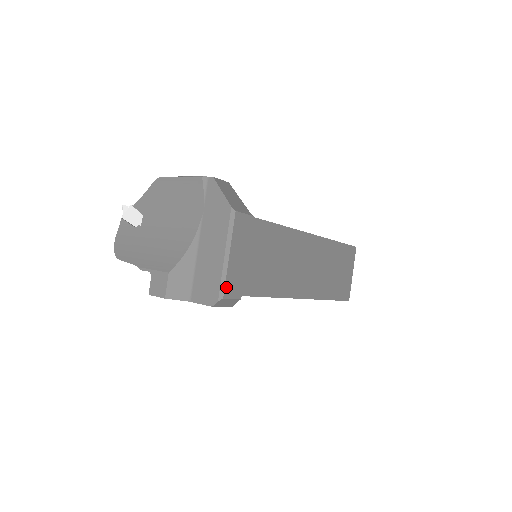
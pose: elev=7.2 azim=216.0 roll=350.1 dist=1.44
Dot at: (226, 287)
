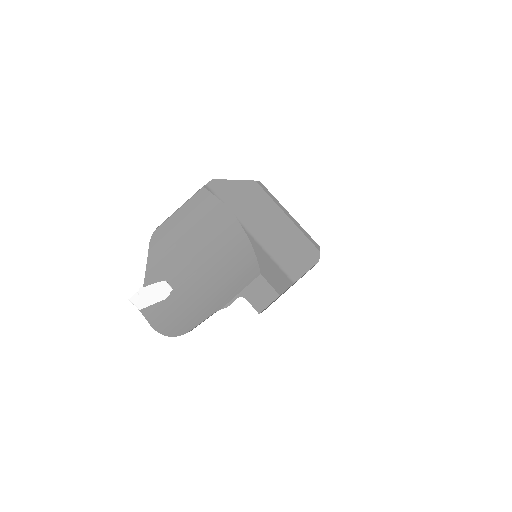
Dot at: (312, 239)
